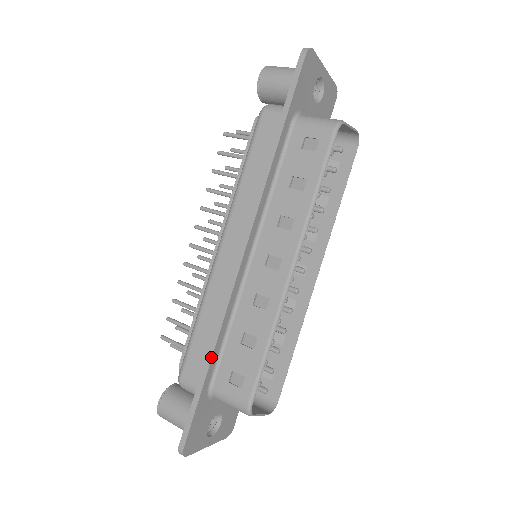
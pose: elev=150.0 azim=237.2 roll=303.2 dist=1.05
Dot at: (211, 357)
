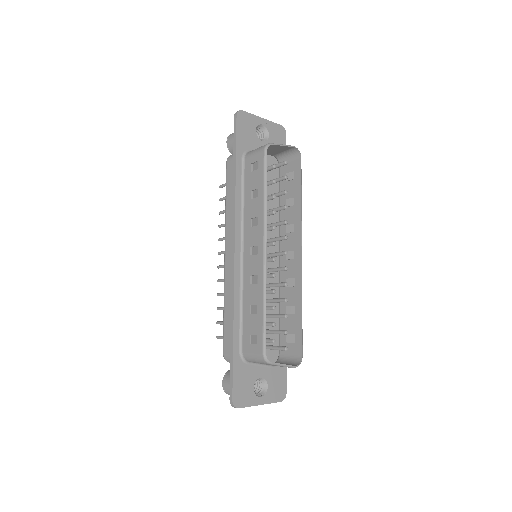
Dot at: (233, 329)
